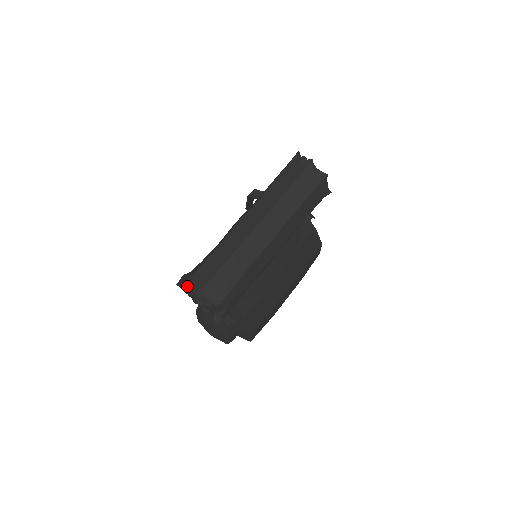
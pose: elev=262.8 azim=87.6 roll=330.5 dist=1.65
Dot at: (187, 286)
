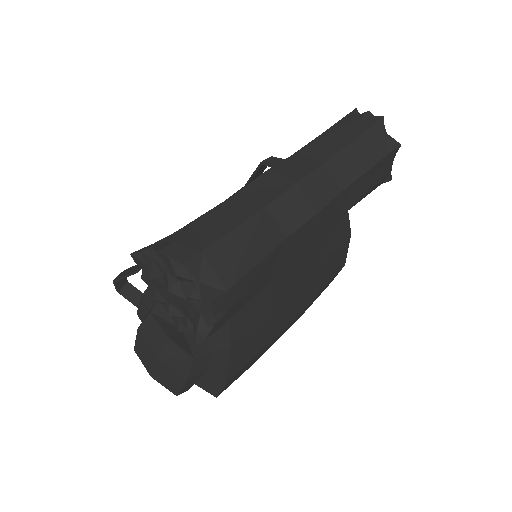
Dot at: (160, 250)
